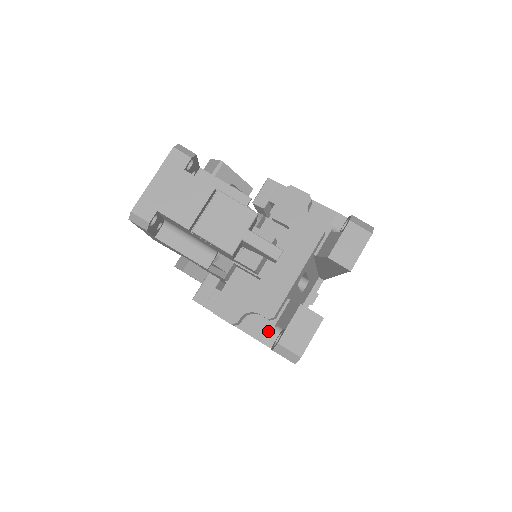
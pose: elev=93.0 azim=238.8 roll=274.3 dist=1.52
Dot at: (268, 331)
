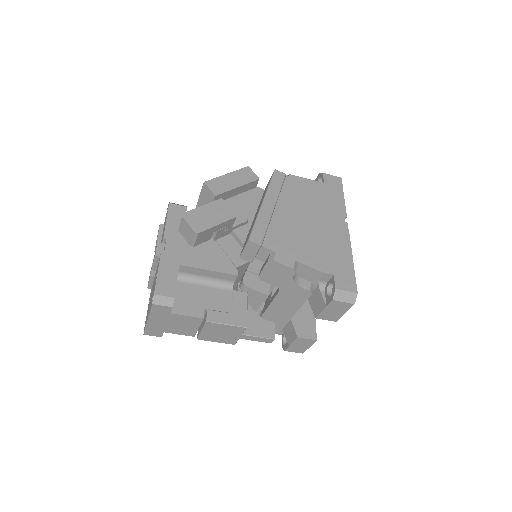
Dot at: occluded
